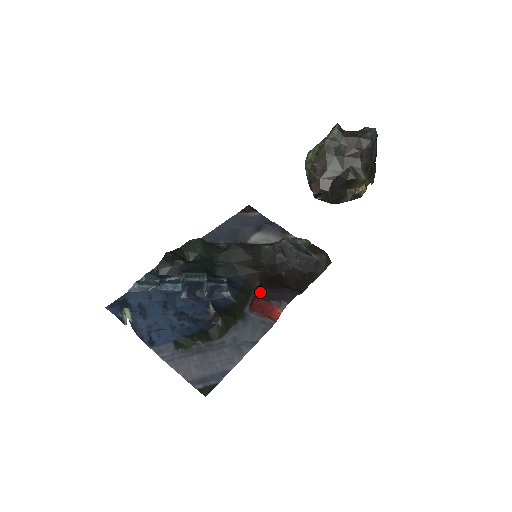
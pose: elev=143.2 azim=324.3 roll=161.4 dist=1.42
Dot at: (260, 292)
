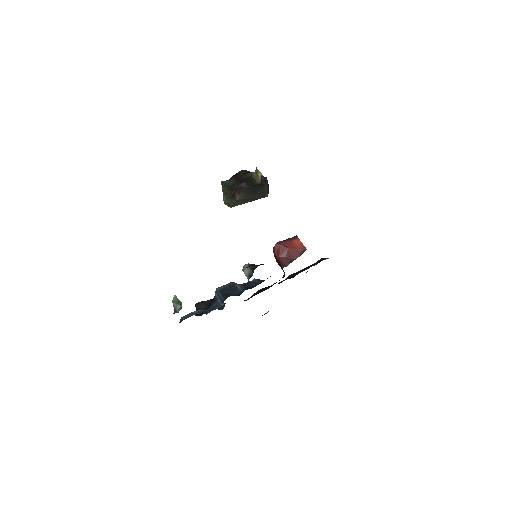
Dot at: occluded
